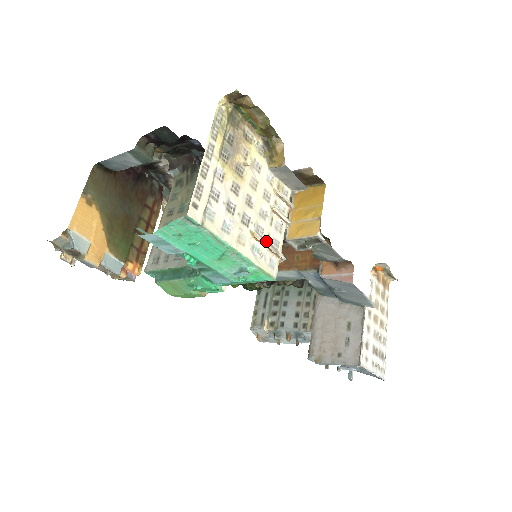
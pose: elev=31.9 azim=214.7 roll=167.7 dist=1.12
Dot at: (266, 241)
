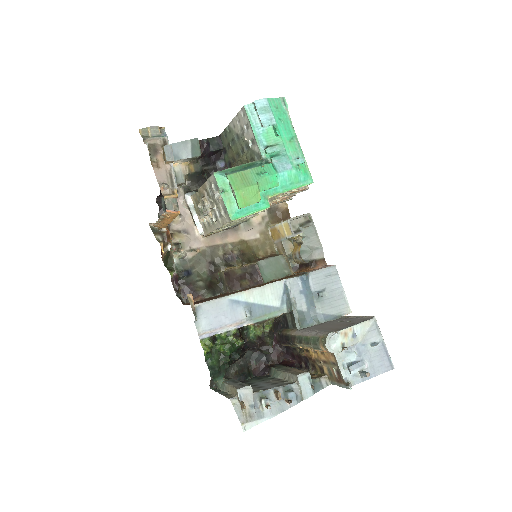
Dot at: occluded
